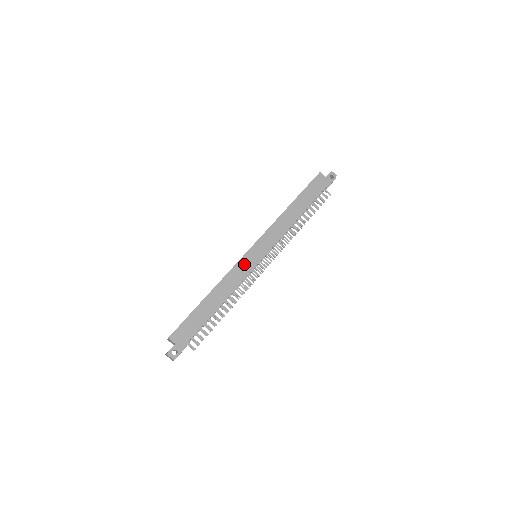
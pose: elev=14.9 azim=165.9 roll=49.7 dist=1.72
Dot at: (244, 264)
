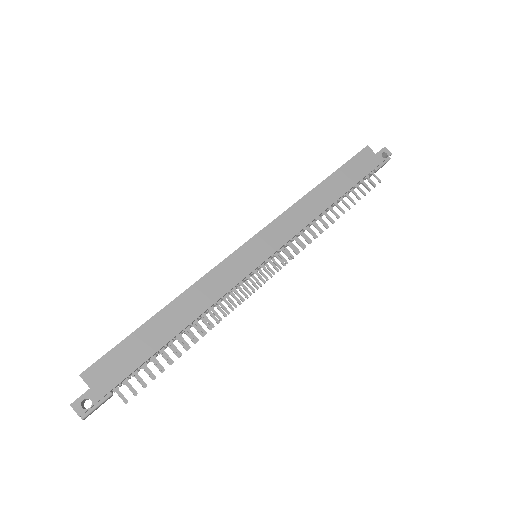
Dot at: (235, 264)
